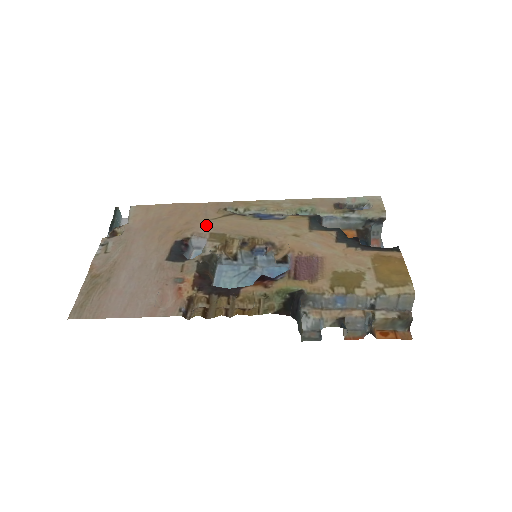
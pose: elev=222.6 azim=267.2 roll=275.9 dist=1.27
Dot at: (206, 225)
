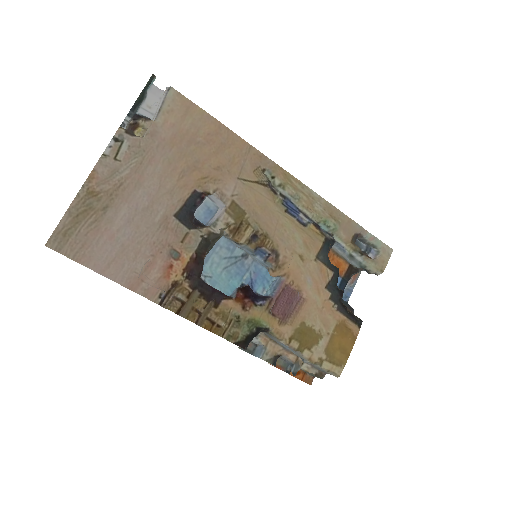
Dot at: (235, 185)
